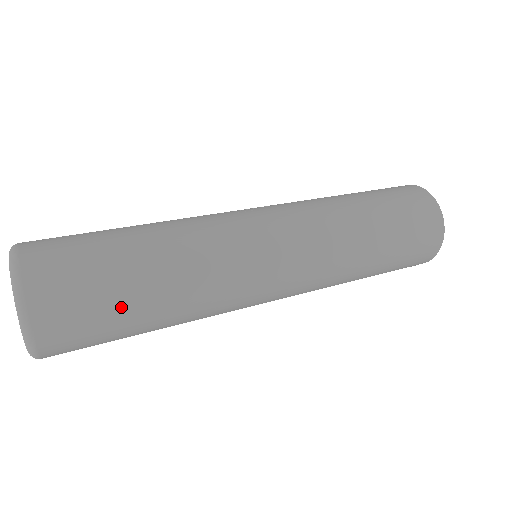
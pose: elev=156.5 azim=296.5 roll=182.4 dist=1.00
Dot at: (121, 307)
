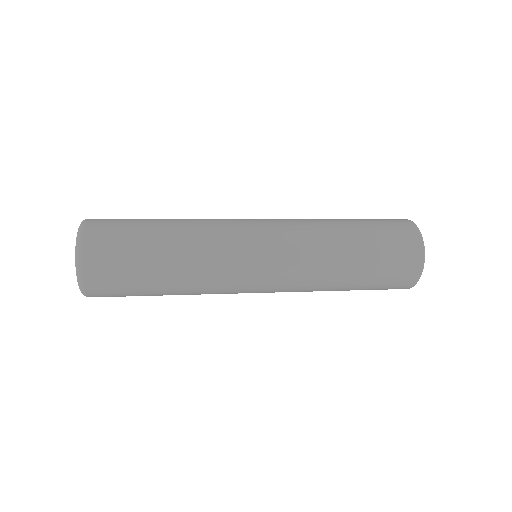
Dot at: (141, 272)
